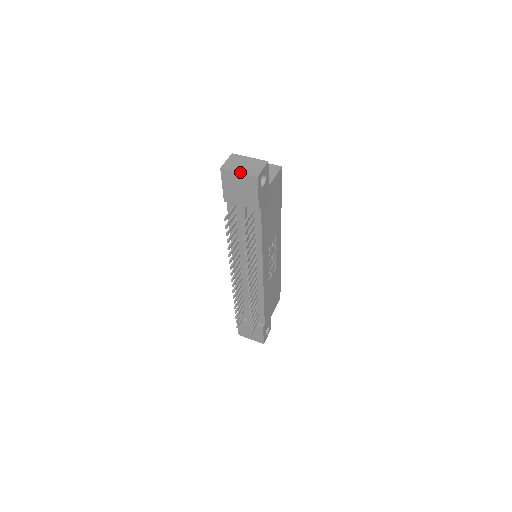
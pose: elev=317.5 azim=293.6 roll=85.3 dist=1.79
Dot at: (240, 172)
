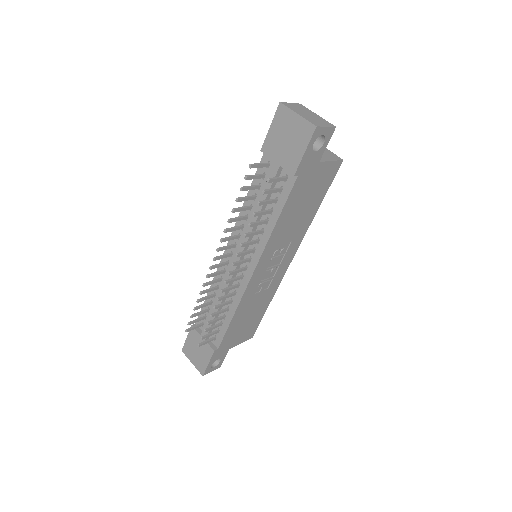
Dot at: (299, 114)
